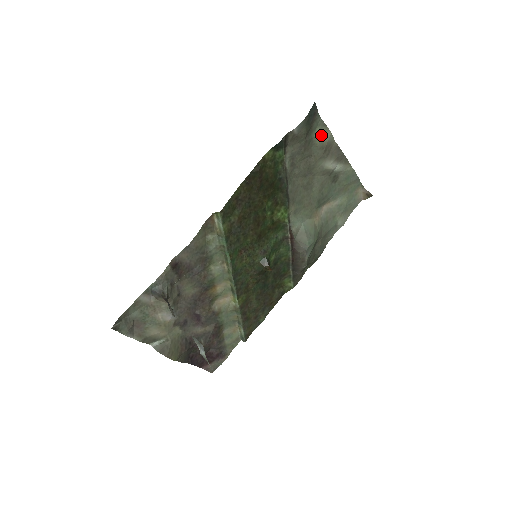
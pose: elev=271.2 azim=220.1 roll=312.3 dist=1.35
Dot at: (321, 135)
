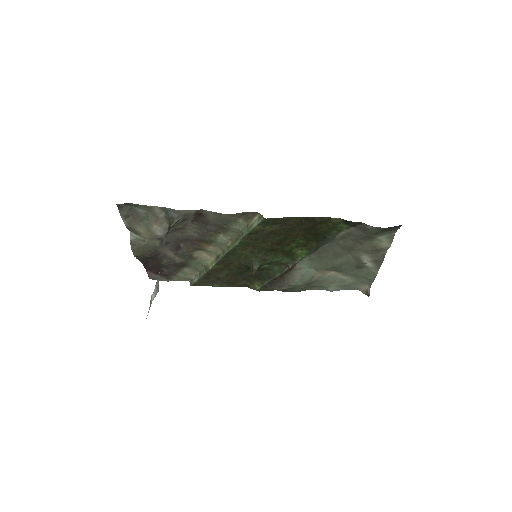
Dot at: (383, 241)
